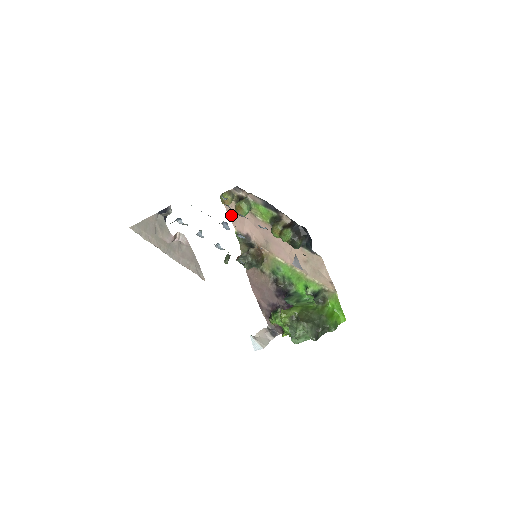
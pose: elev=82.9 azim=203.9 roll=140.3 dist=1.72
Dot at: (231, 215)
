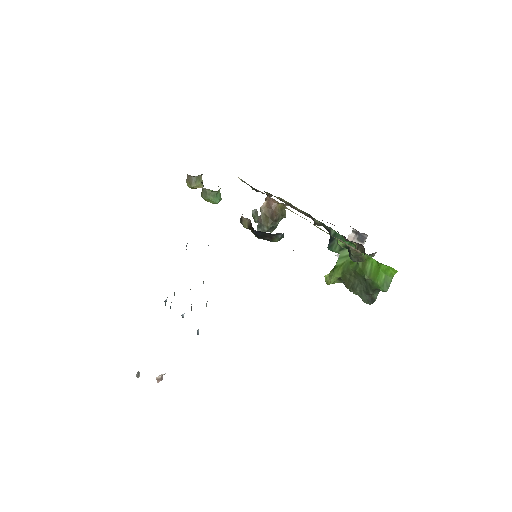
Dot at: occluded
